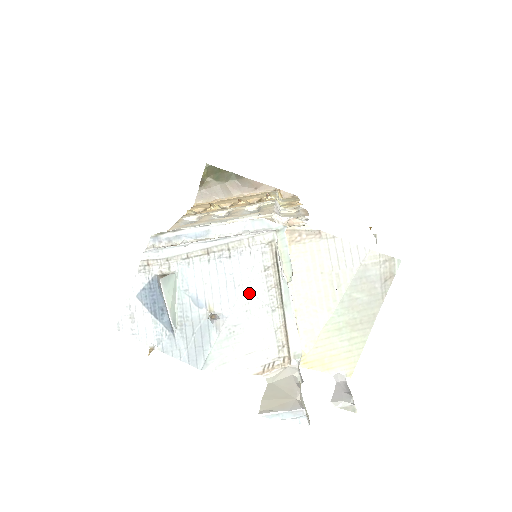
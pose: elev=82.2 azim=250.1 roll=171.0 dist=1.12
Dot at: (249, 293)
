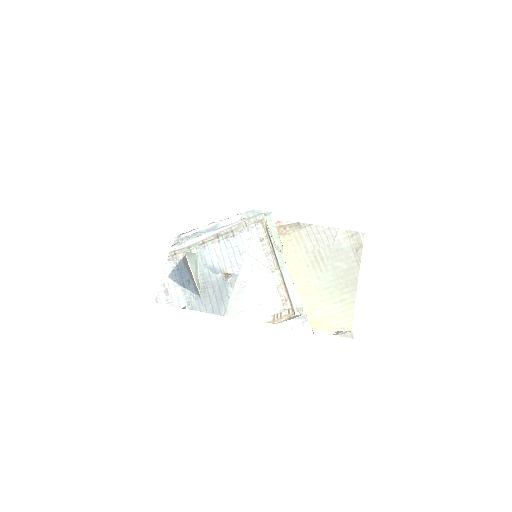
Dot at: (252, 257)
